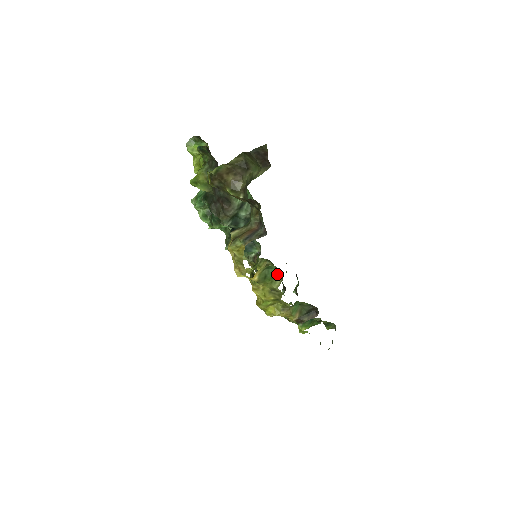
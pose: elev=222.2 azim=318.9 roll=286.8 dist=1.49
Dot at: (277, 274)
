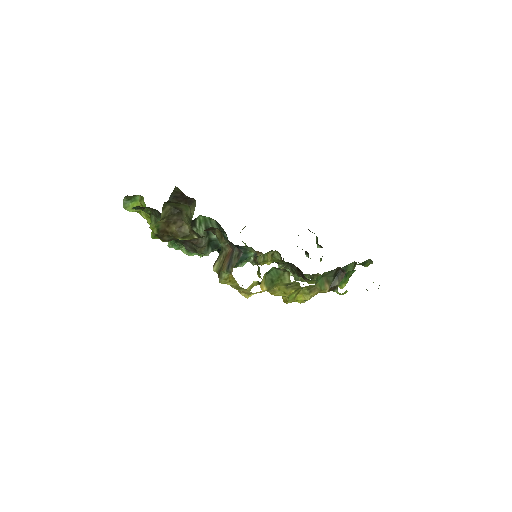
Dot at: (280, 271)
